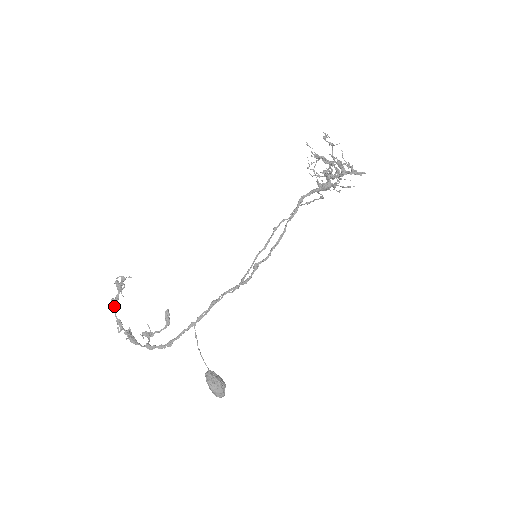
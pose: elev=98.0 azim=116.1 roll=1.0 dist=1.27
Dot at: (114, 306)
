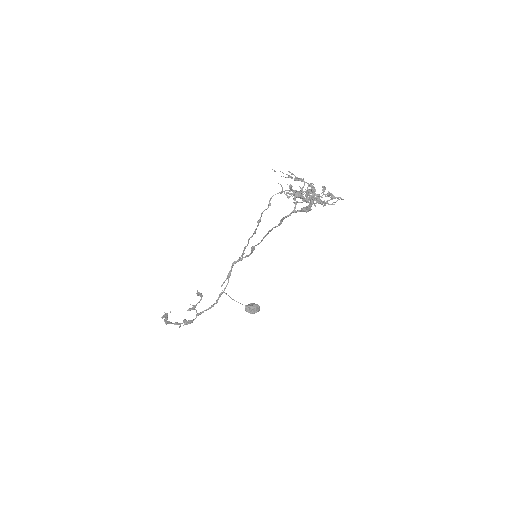
Dot at: (169, 323)
